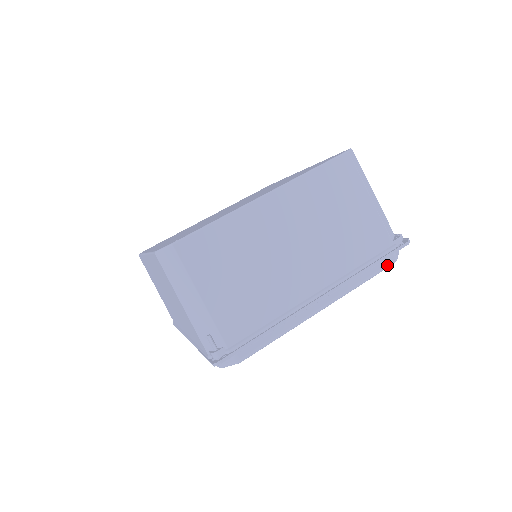
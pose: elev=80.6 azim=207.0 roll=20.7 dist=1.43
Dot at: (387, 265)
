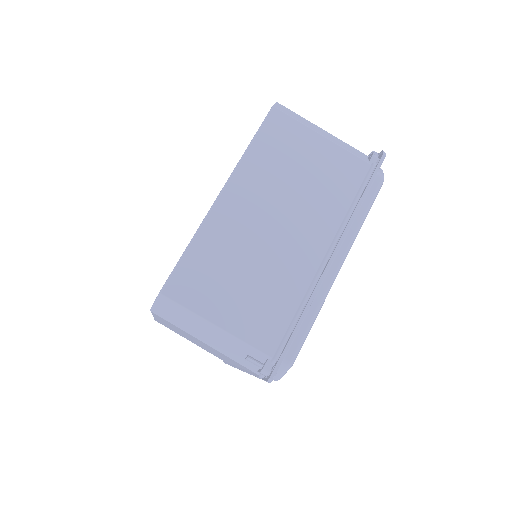
Dot at: (377, 188)
